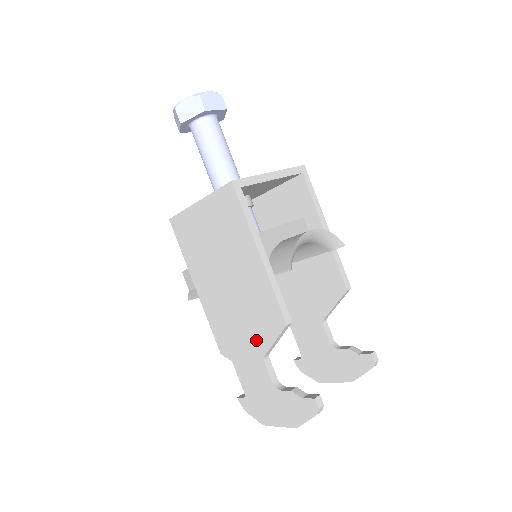
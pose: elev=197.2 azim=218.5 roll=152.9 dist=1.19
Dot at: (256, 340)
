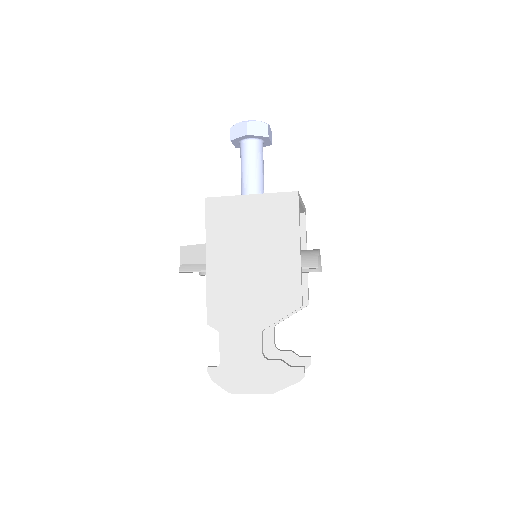
Dot at: (261, 315)
